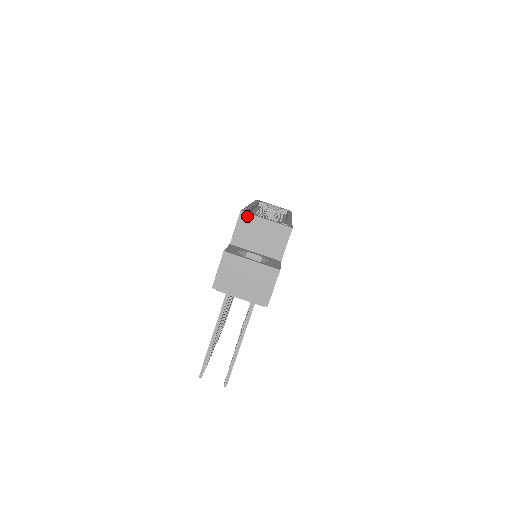
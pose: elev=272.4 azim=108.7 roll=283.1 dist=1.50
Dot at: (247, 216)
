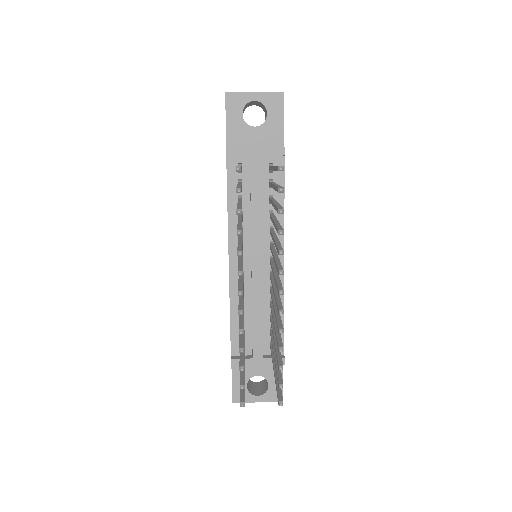
Dot at: occluded
